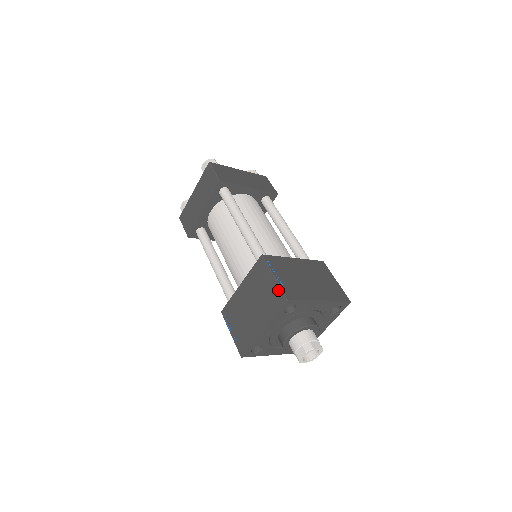
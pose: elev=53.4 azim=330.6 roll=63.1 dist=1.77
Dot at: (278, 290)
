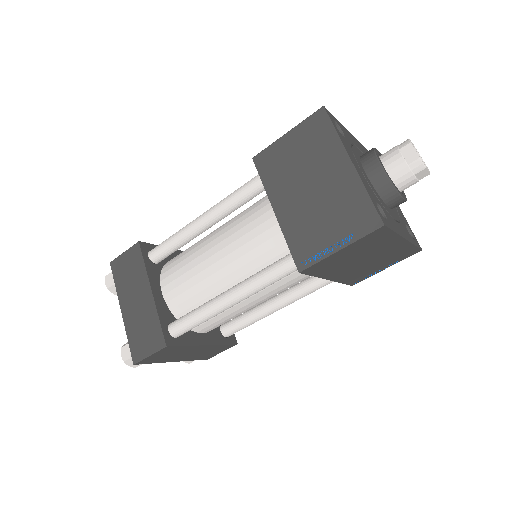
Dot at: (305, 124)
